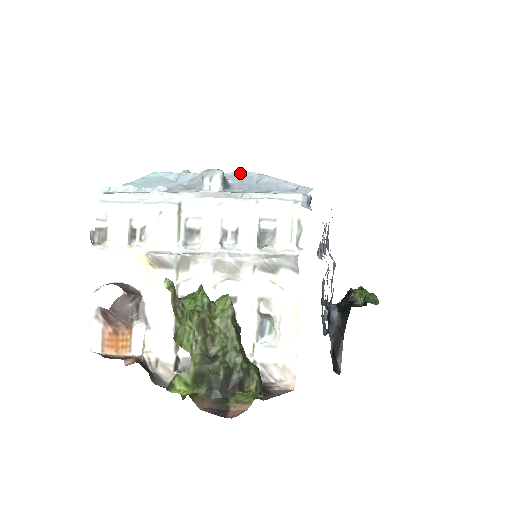
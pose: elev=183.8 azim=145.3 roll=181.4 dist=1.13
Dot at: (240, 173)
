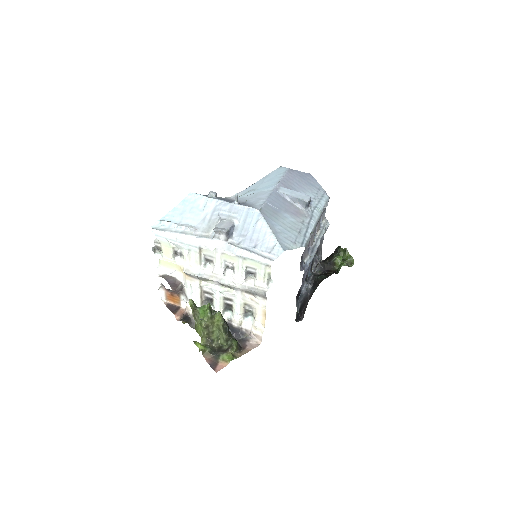
Dot at: (247, 208)
